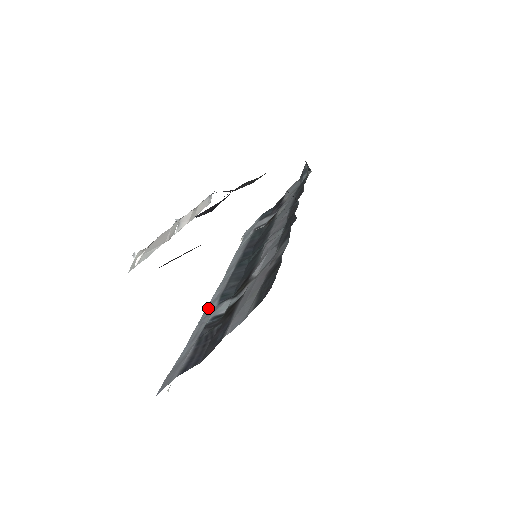
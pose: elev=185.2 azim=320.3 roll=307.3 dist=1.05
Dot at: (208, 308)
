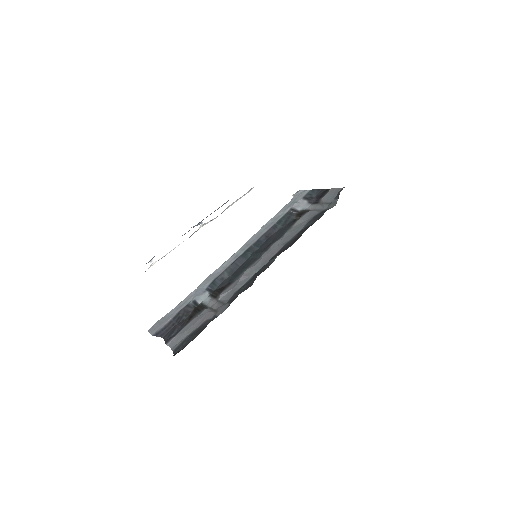
Dot at: (207, 280)
